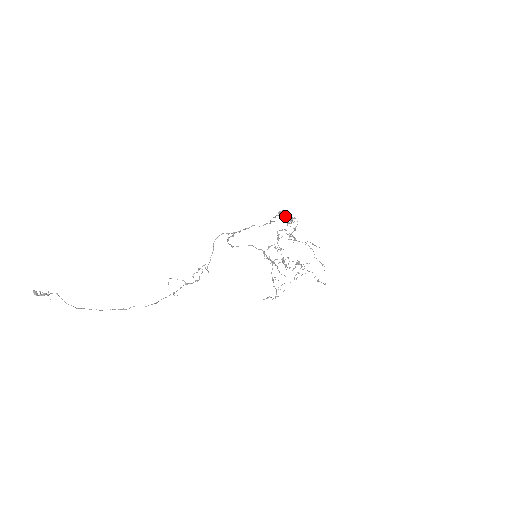
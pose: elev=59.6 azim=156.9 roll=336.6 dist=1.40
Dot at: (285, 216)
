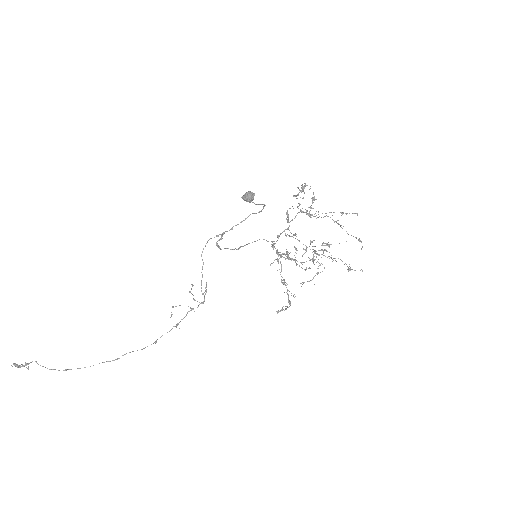
Dot at: (250, 199)
